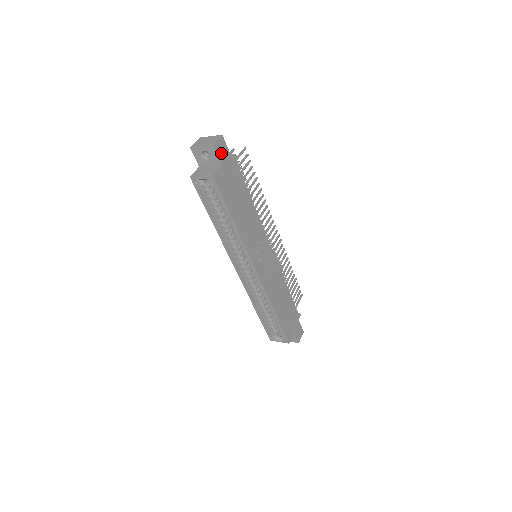
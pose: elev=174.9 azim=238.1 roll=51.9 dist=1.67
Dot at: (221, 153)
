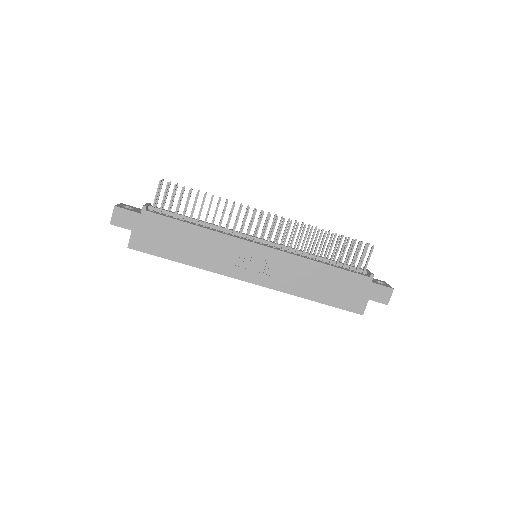
Dot at: (124, 222)
